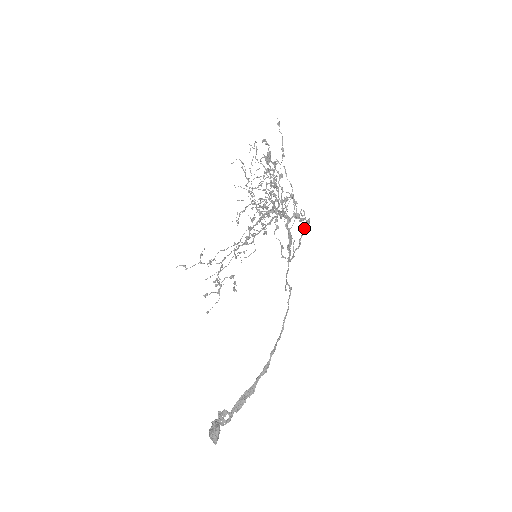
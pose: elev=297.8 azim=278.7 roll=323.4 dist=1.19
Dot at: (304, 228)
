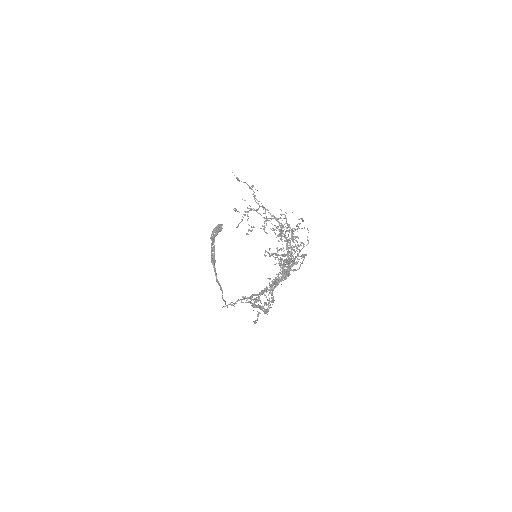
Dot at: occluded
